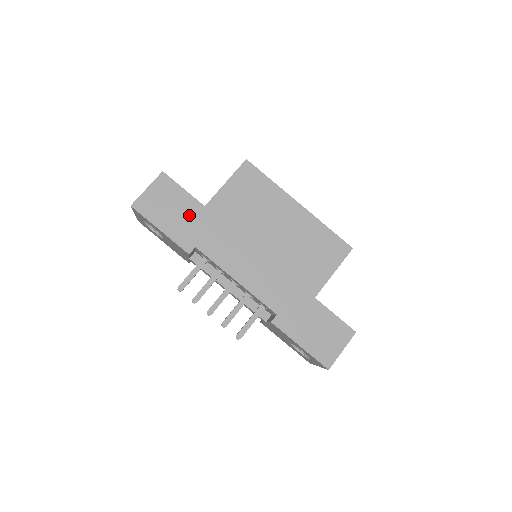
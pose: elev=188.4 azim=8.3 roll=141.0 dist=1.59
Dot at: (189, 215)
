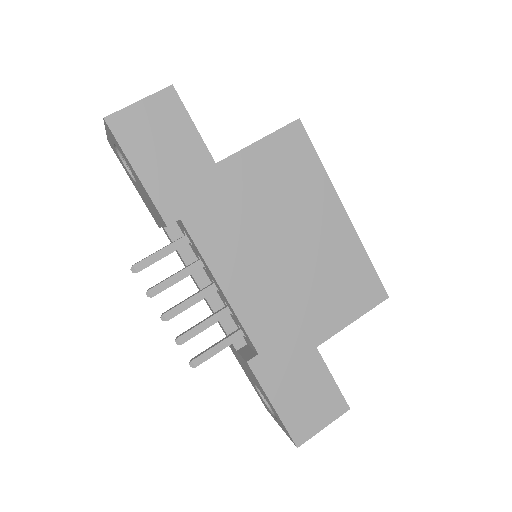
Dot at: (188, 168)
